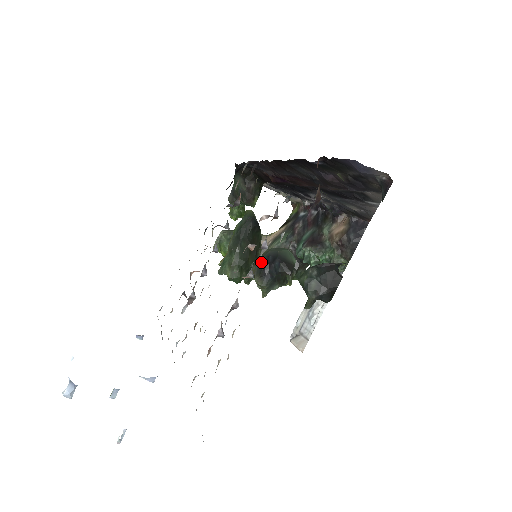
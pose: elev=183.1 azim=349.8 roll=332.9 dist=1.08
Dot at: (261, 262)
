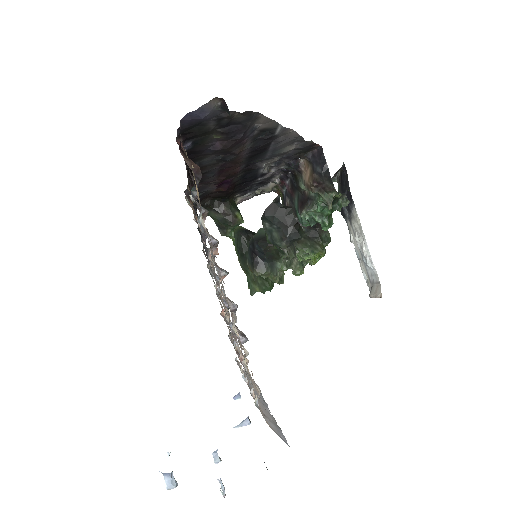
Dot at: (249, 257)
